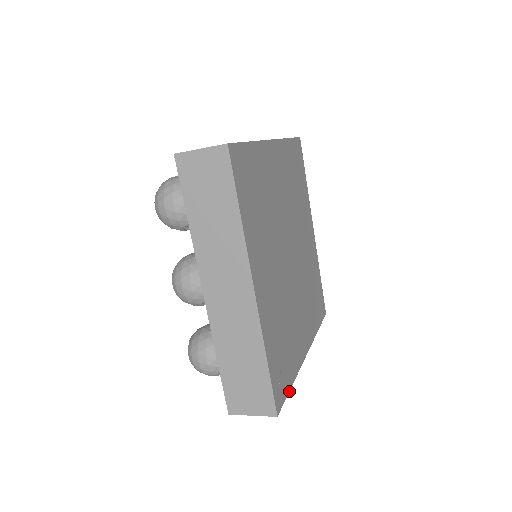
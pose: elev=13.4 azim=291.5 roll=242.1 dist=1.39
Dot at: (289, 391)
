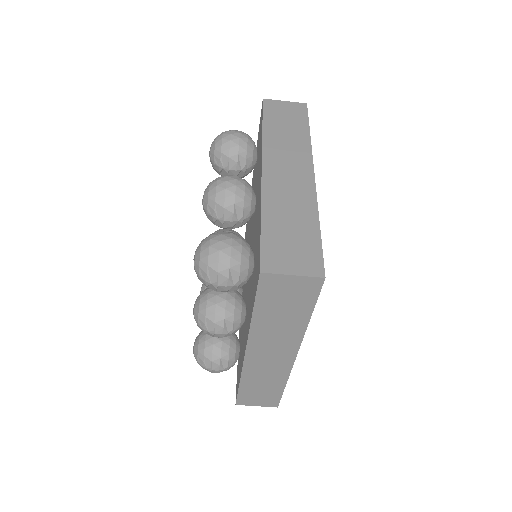
Dot at: (313, 309)
